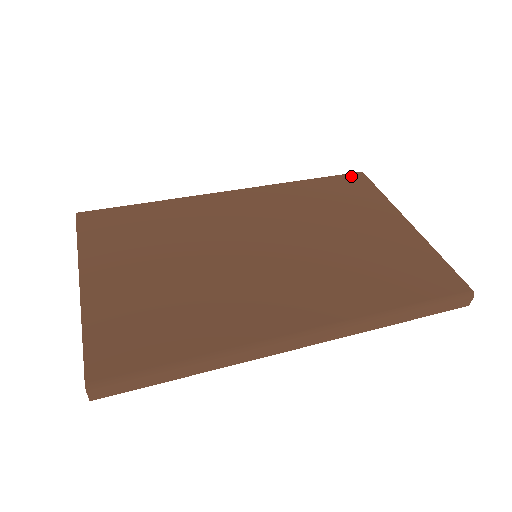
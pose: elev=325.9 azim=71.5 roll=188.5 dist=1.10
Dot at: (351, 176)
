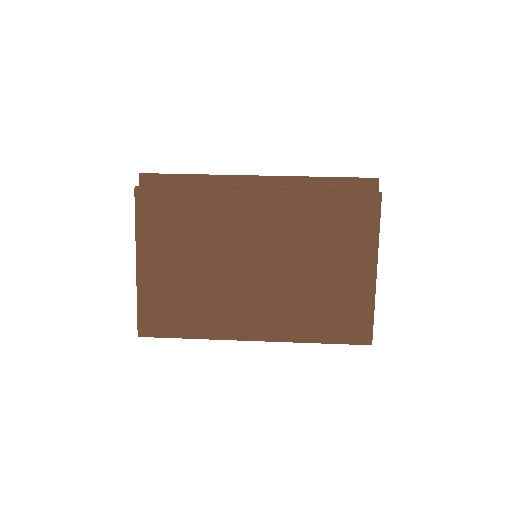
Dot at: (367, 199)
